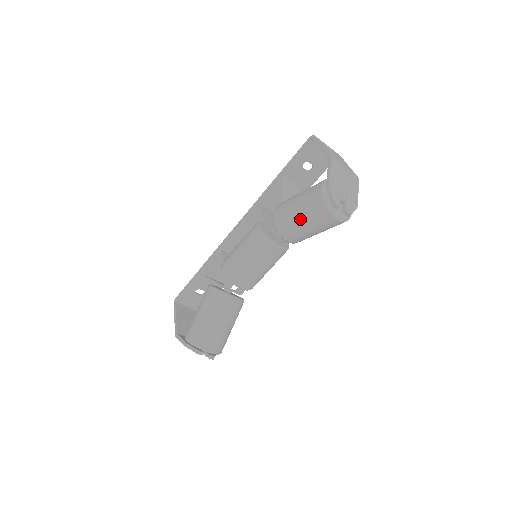
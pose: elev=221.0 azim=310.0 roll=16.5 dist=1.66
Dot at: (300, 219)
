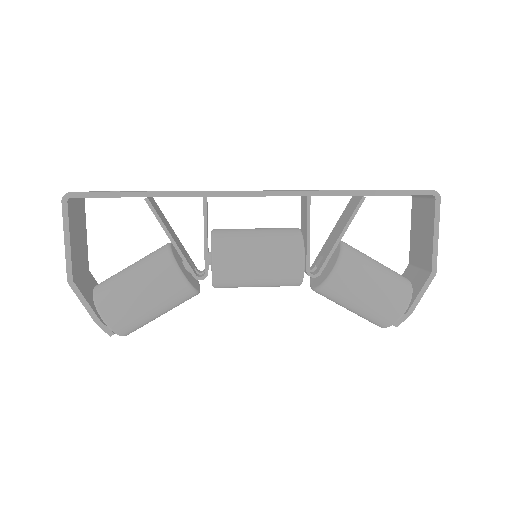
Dot at: (356, 308)
